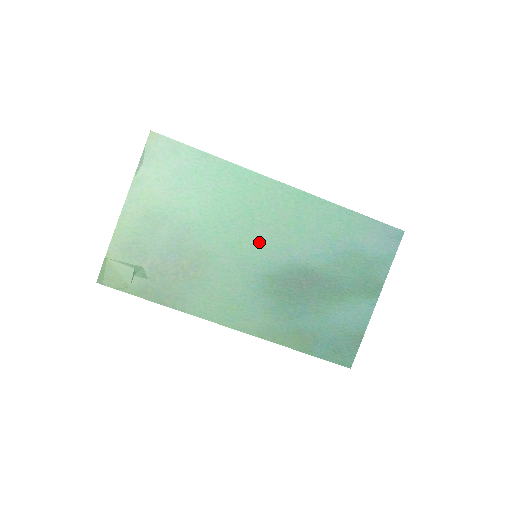
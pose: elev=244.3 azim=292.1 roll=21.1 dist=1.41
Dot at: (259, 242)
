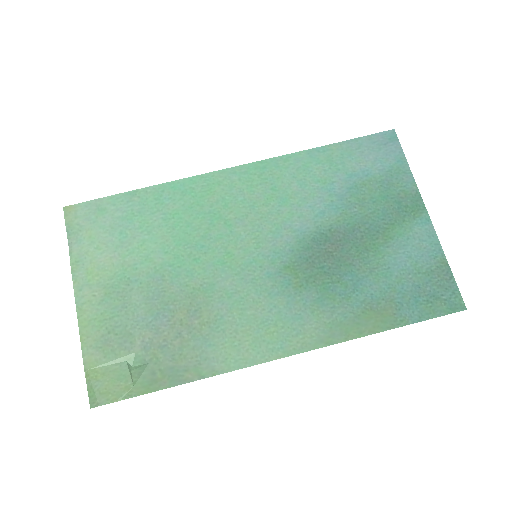
Dot at: (249, 240)
